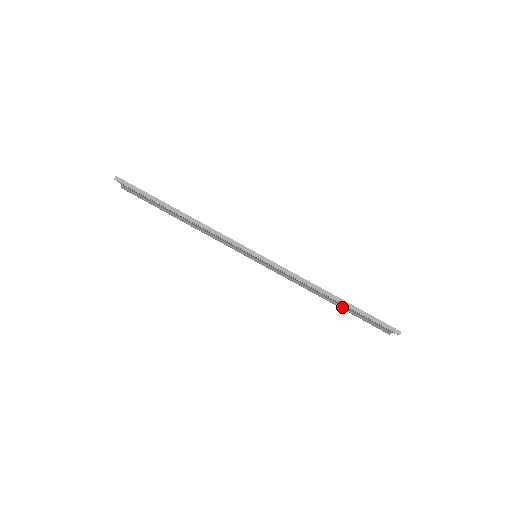
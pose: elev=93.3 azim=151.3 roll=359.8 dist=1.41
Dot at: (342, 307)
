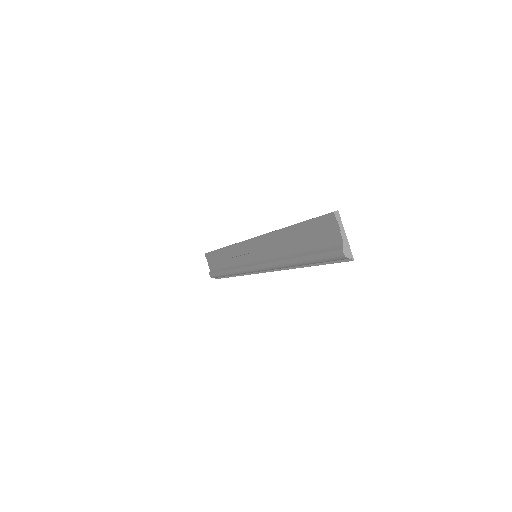
Dot at: (304, 254)
